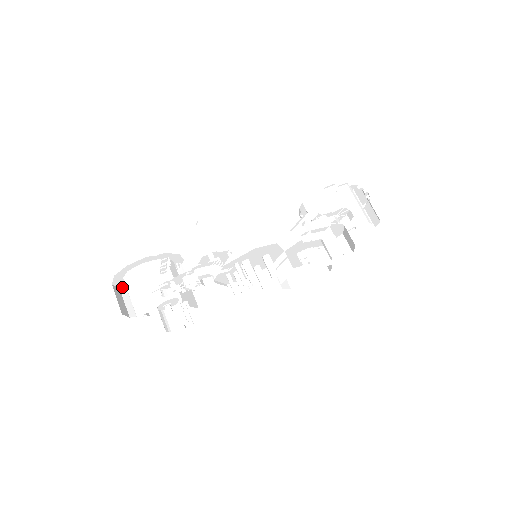
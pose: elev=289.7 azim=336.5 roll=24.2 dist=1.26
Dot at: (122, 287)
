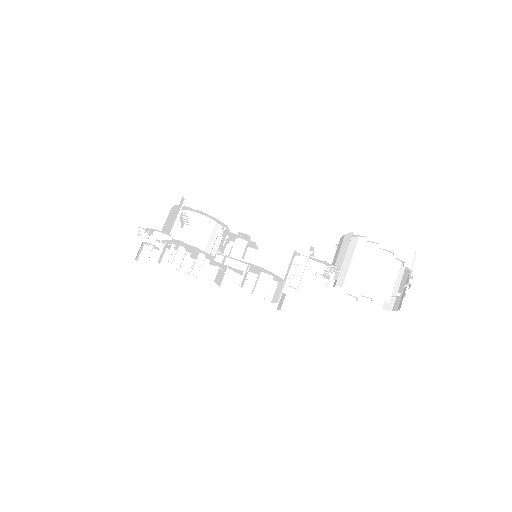
Dot at: occluded
